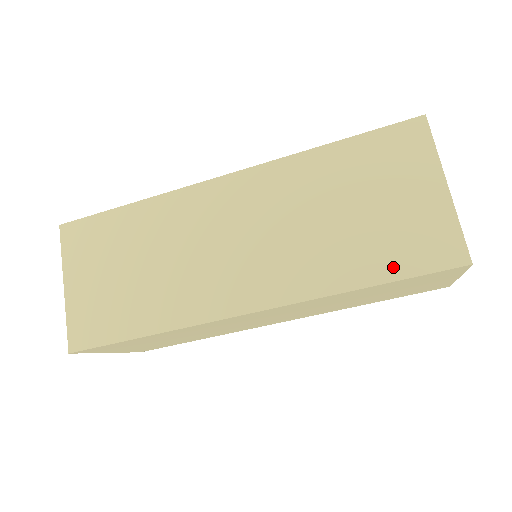
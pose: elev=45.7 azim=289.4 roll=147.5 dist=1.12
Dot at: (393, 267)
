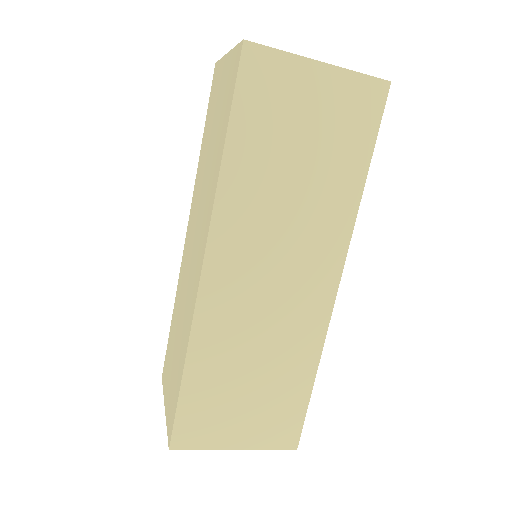
Dot at: (227, 116)
